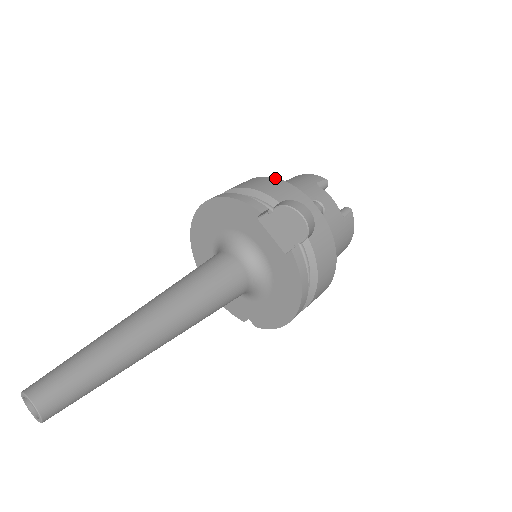
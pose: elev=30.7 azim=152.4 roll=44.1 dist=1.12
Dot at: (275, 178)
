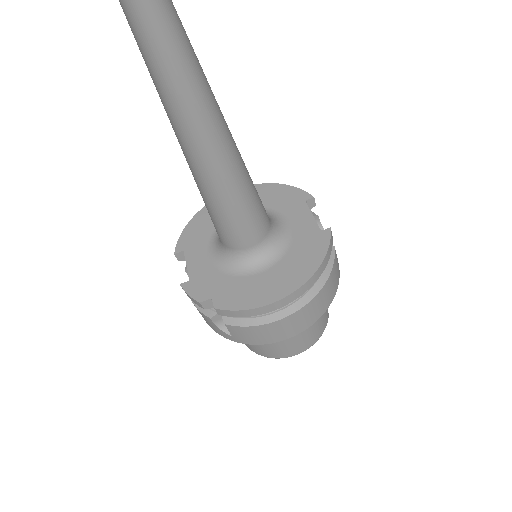
Dot at: occluded
